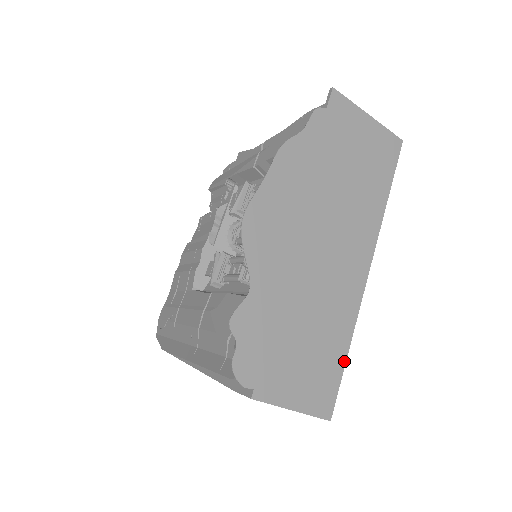
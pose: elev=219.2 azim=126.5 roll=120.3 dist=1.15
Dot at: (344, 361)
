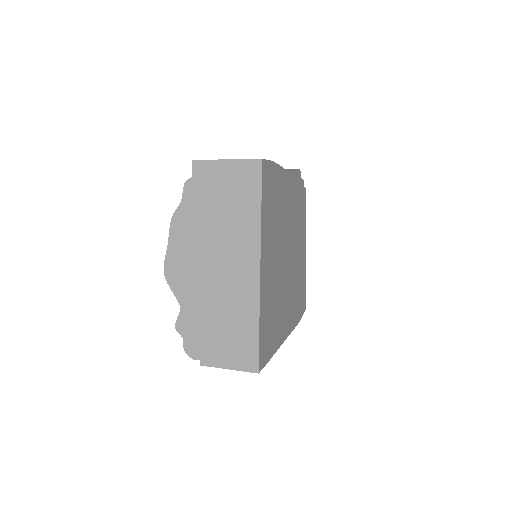
Dot at: (257, 335)
